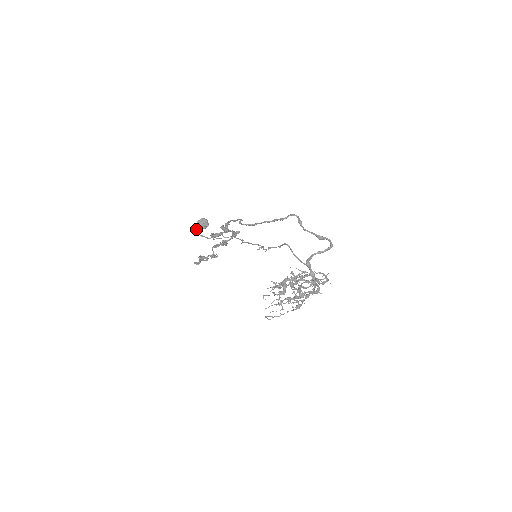
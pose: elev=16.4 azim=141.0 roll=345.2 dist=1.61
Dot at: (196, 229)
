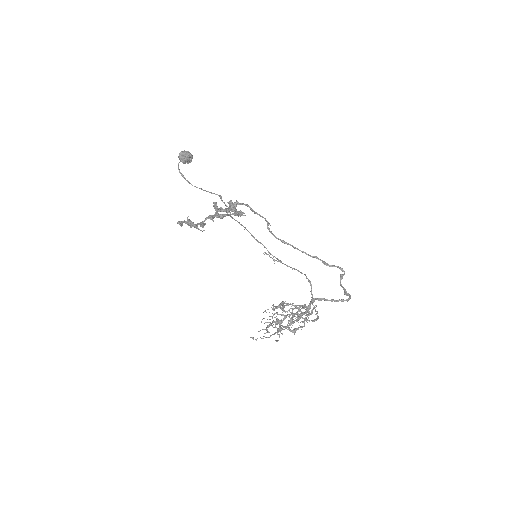
Dot at: (178, 163)
